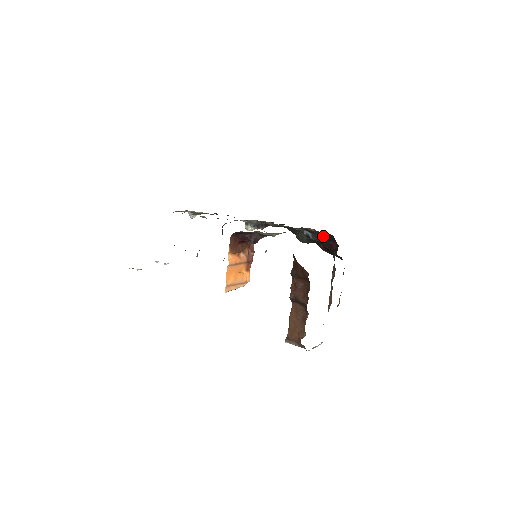
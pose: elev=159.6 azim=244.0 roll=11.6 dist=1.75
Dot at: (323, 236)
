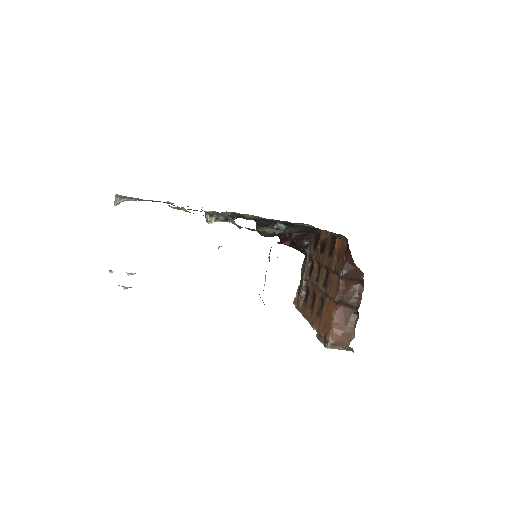
Dot at: (302, 230)
